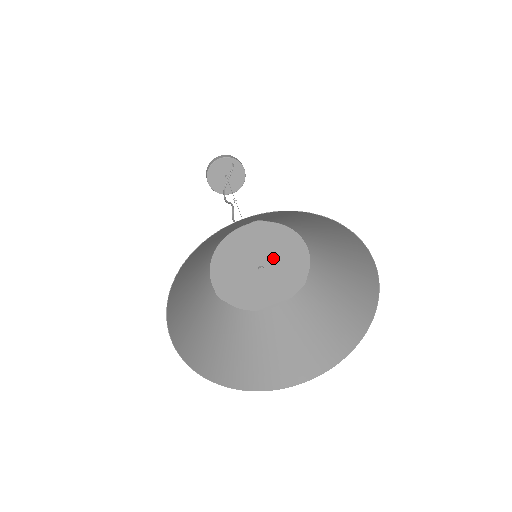
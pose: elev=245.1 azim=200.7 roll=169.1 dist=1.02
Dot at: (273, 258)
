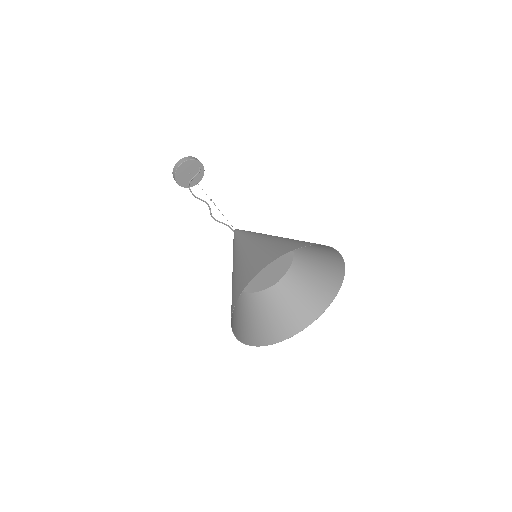
Dot at: (274, 262)
